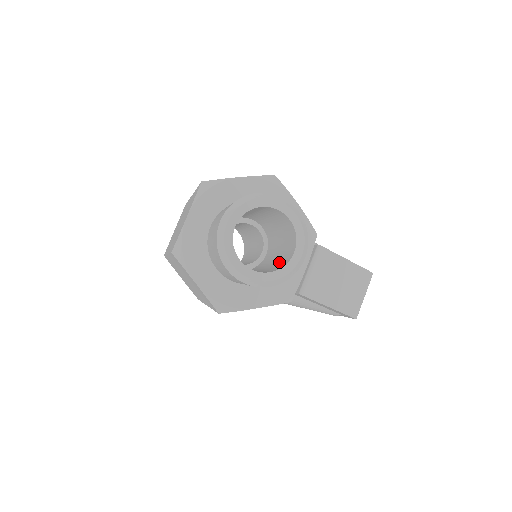
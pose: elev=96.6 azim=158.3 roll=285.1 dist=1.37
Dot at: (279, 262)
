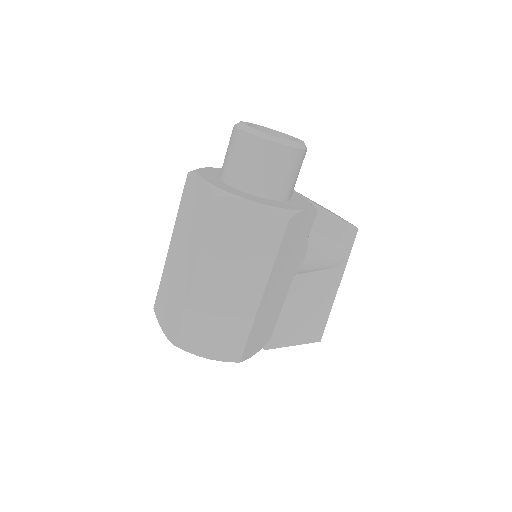
Dot at: occluded
